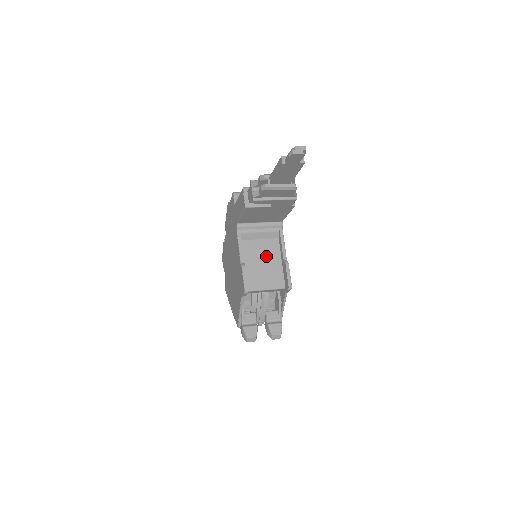
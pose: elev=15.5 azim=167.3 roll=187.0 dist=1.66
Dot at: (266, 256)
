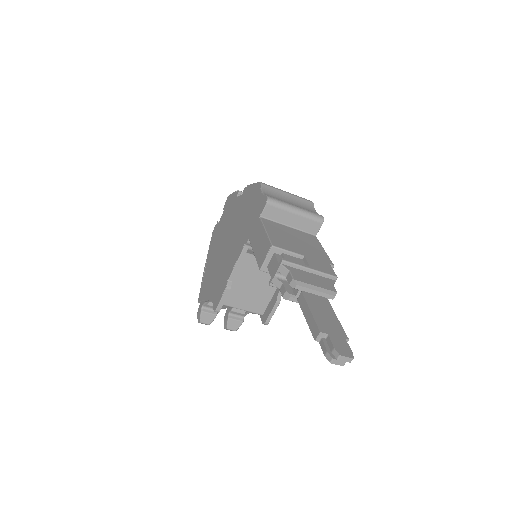
Dot at: (262, 278)
